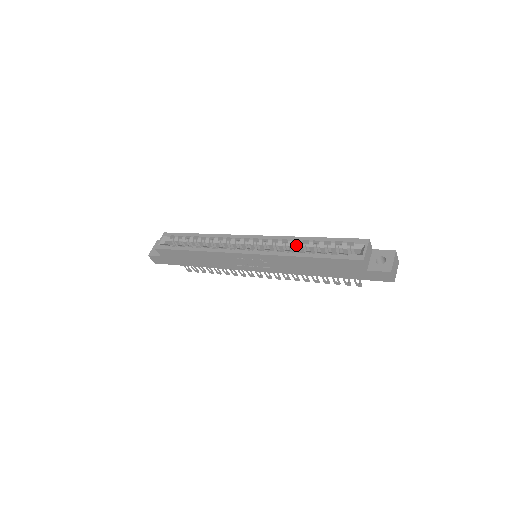
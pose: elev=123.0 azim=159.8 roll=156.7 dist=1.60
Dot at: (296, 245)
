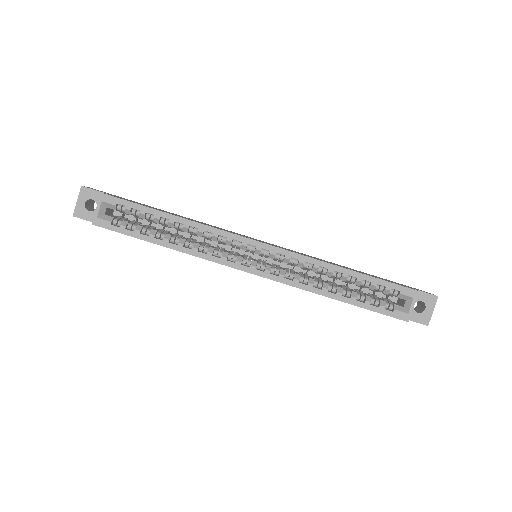
Dot at: (323, 272)
